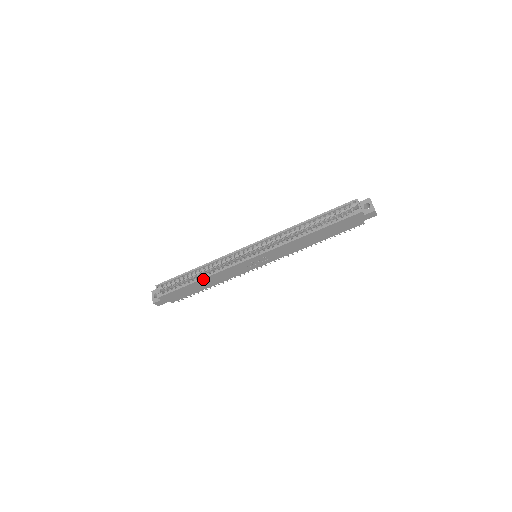
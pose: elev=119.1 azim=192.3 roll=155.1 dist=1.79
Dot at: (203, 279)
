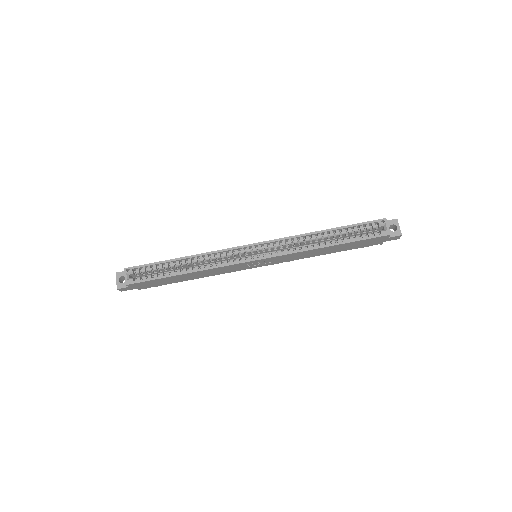
Dot at: (190, 273)
